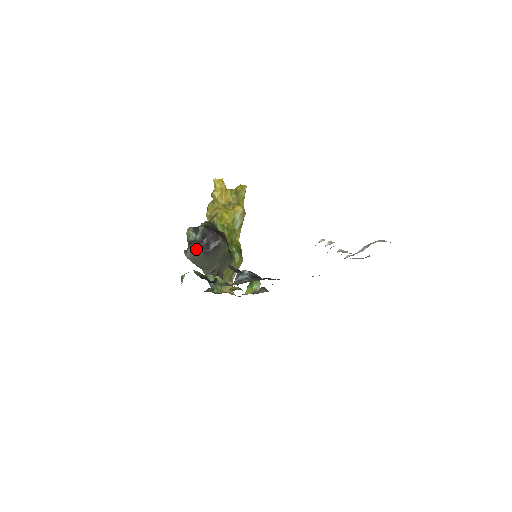
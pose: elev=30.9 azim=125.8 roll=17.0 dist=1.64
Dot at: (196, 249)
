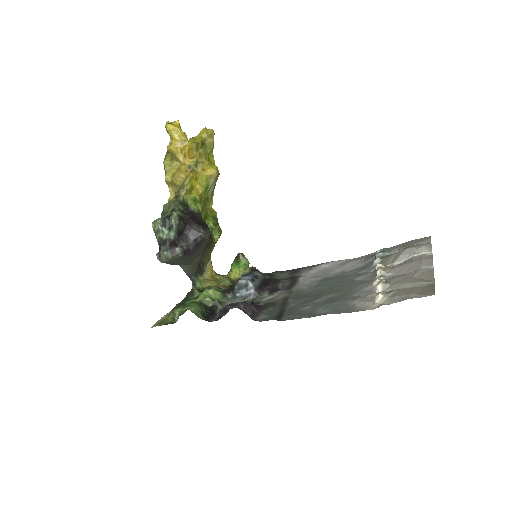
Dot at: (173, 251)
